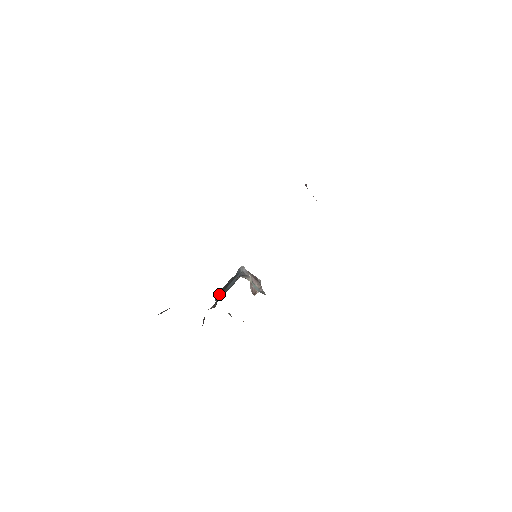
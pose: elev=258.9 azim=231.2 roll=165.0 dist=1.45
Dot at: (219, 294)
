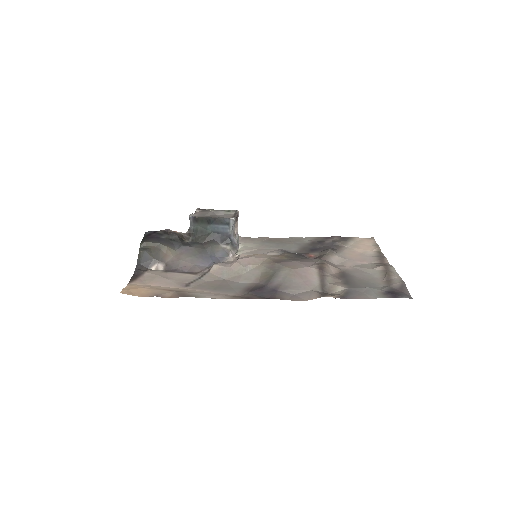
Dot at: (197, 223)
